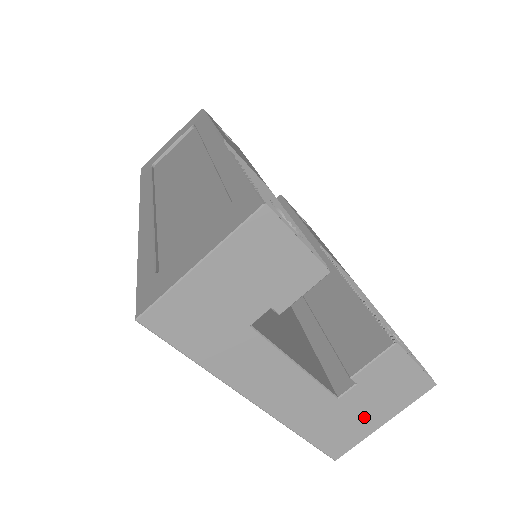
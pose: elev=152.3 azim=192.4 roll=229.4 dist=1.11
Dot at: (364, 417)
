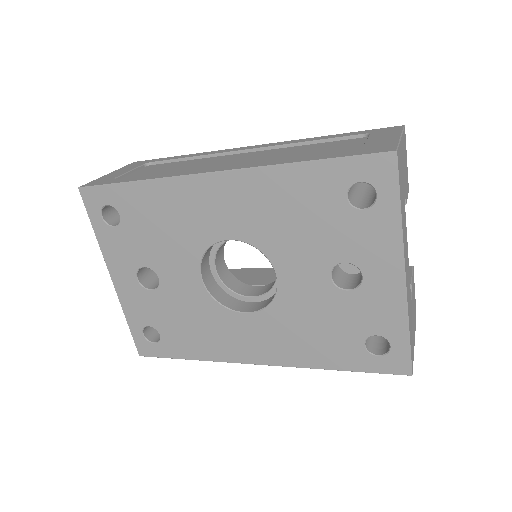
Dot at: (413, 329)
